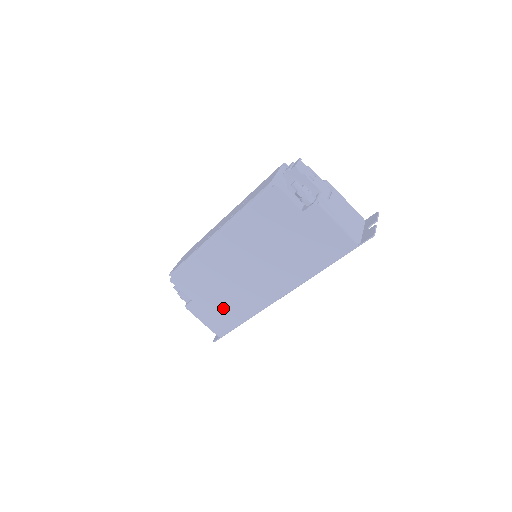
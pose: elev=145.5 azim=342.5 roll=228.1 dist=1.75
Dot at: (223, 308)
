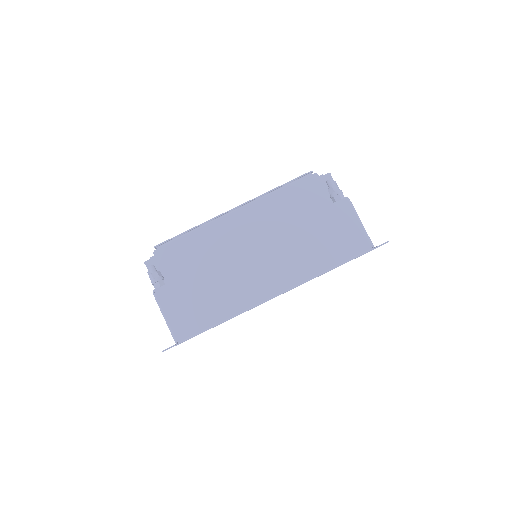
Dot at: (202, 299)
